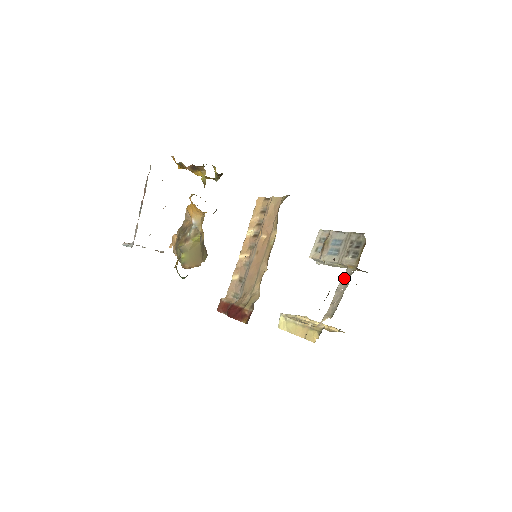
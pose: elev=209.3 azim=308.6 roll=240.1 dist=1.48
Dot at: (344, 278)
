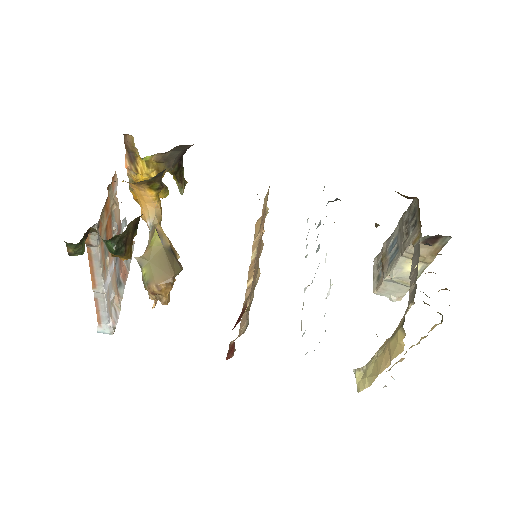
Dot at: (413, 256)
